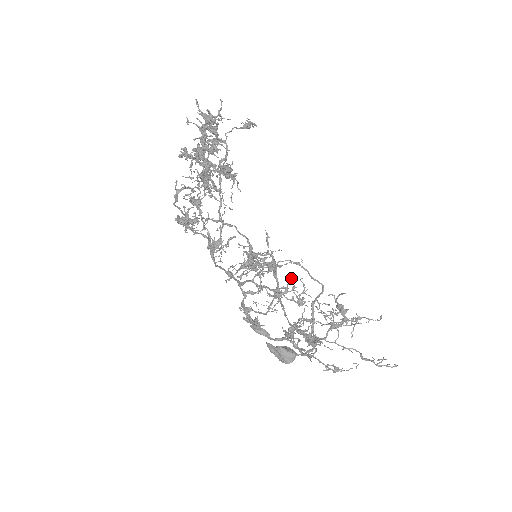
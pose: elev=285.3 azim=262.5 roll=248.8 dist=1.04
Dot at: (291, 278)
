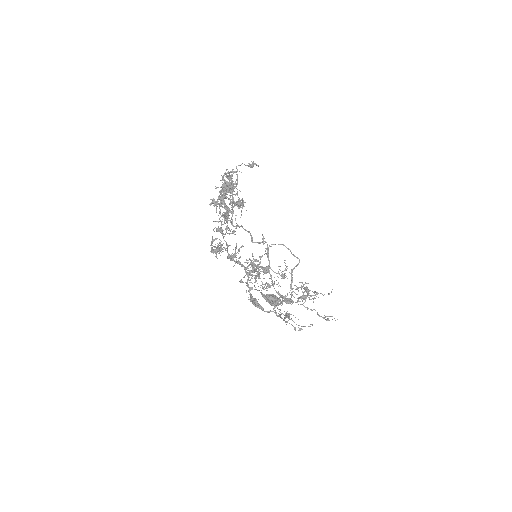
Dot at: occluded
